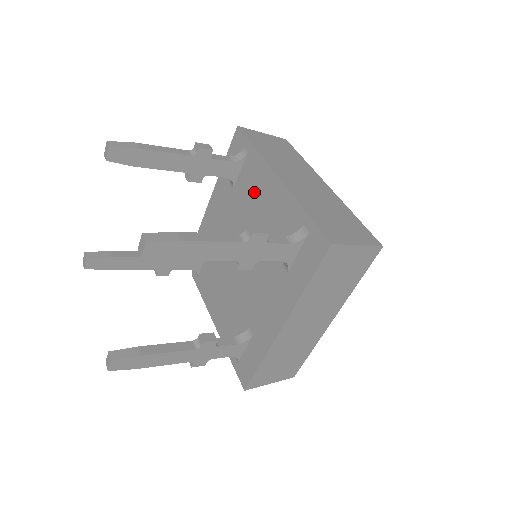
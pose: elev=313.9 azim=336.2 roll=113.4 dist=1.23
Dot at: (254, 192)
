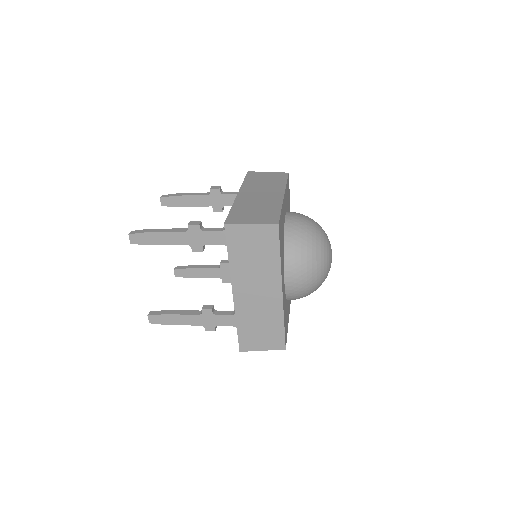
Dot at: occluded
